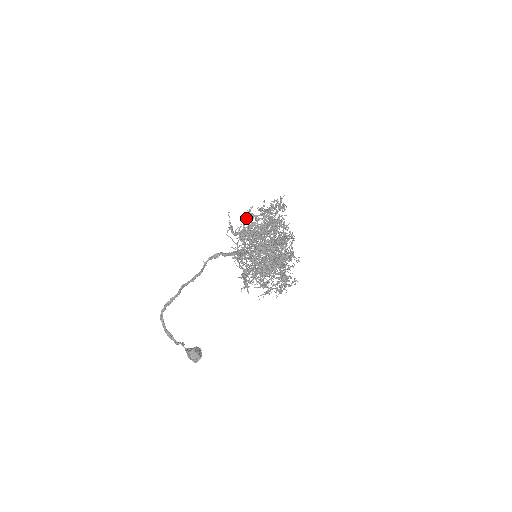
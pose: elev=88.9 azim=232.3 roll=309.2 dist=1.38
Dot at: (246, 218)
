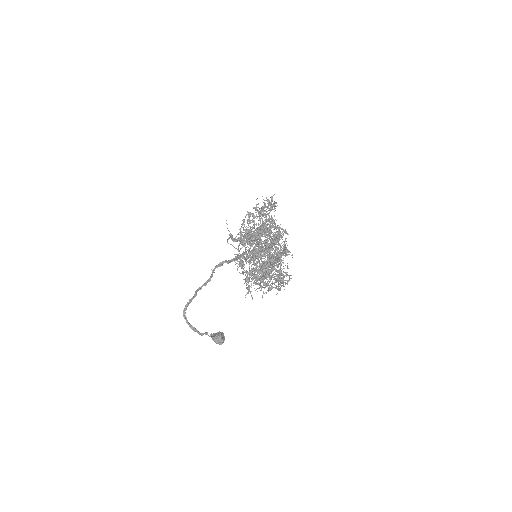
Dot at: (242, 227)
